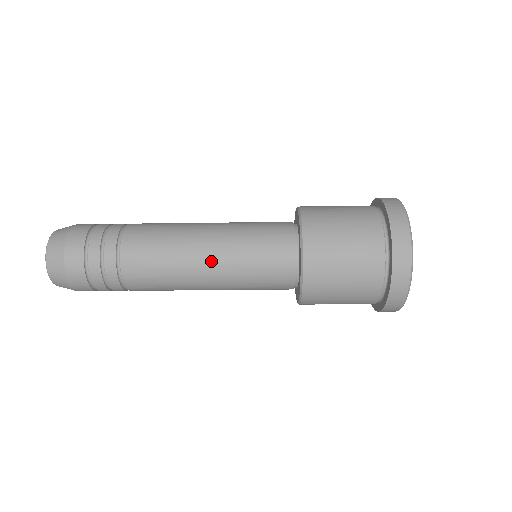
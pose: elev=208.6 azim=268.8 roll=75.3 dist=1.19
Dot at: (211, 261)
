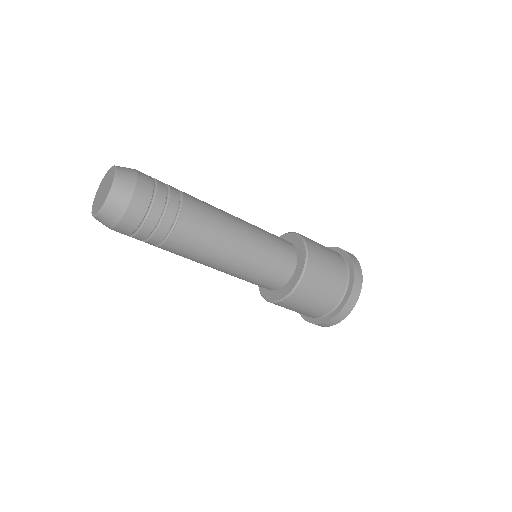
Dot at: (245, 243)
